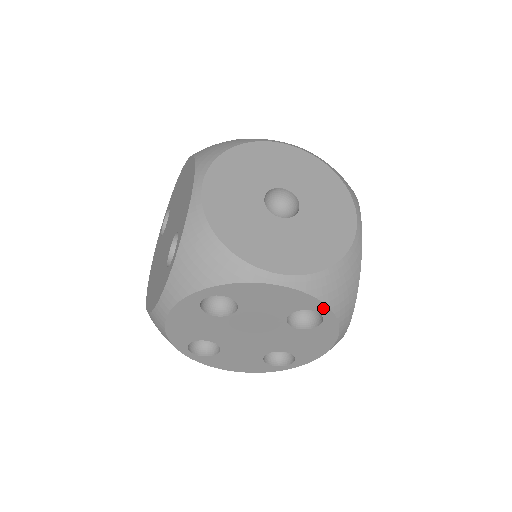
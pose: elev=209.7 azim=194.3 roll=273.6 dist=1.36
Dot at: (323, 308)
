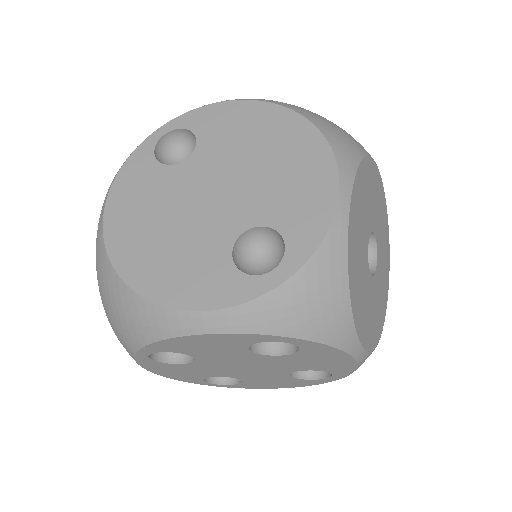
Dot at: (341, 376)
